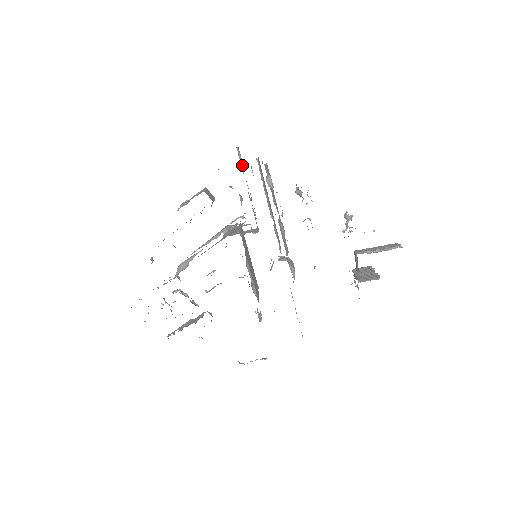
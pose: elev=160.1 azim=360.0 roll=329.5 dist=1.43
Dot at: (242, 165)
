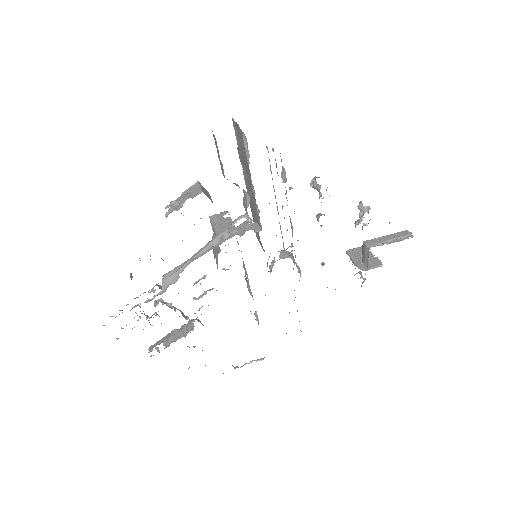
Dot at: (247, 154)
